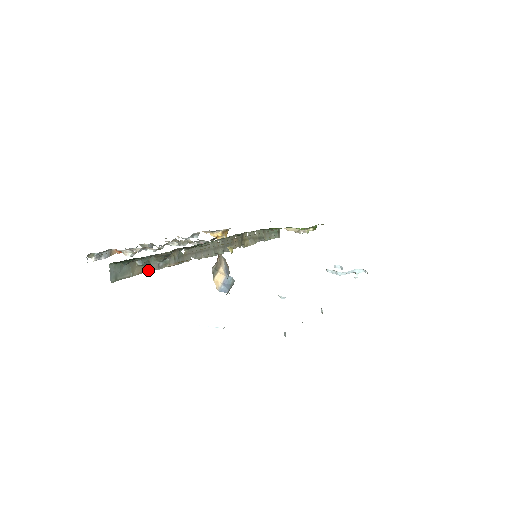
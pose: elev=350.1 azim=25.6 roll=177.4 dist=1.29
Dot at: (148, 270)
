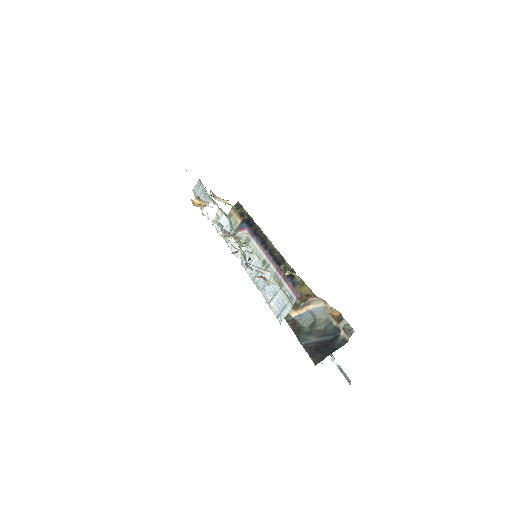
Dot at: (263, 293)
